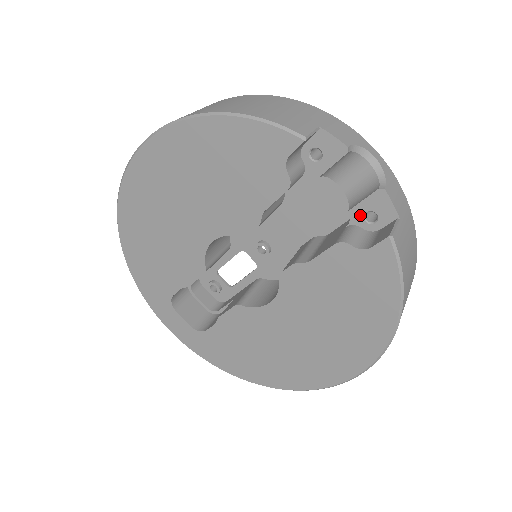
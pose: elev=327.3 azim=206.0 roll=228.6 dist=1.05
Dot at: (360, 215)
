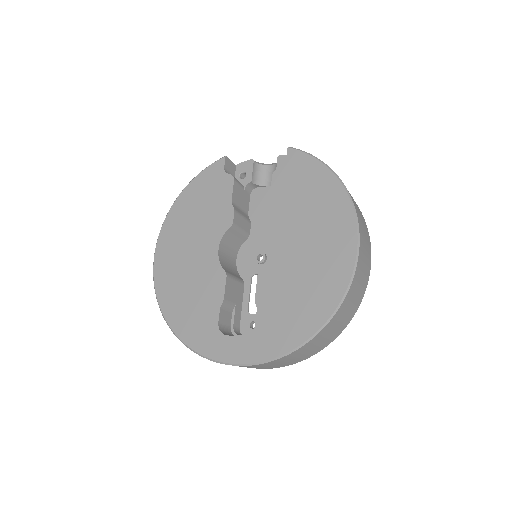
Dot at: occluded
